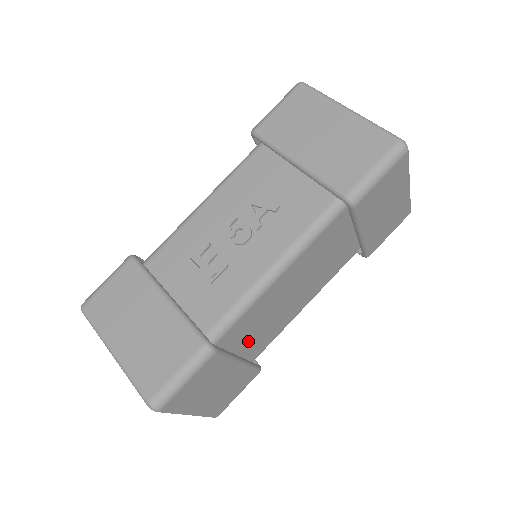
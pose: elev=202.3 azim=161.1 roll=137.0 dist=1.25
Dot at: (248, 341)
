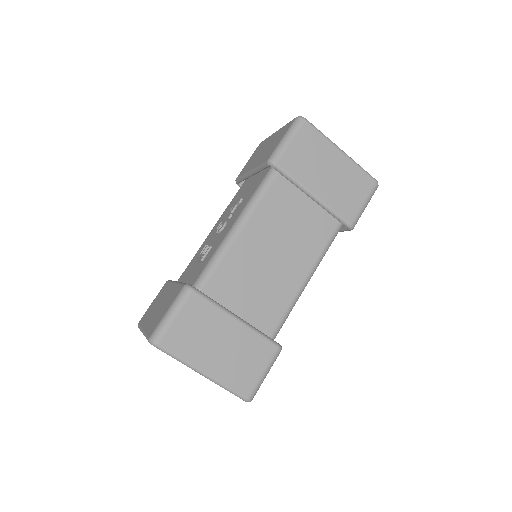
Dot at: (244, 304)
